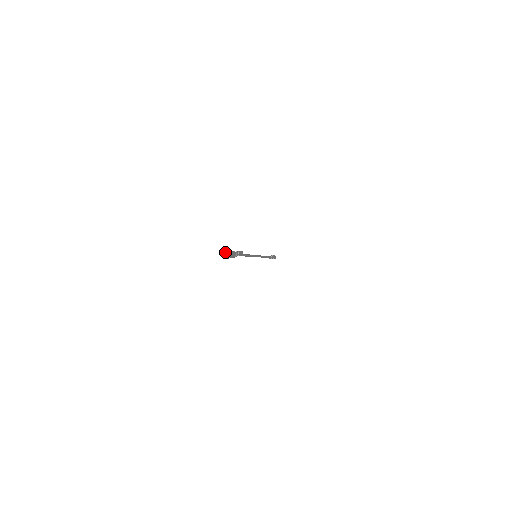
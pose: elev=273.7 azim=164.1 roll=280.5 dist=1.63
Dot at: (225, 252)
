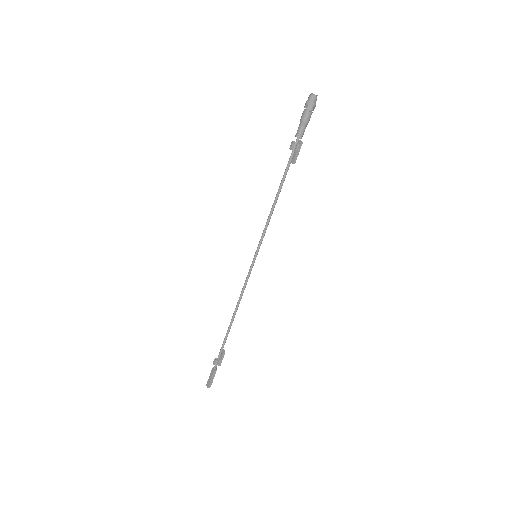
Dot at: (314, 94)
